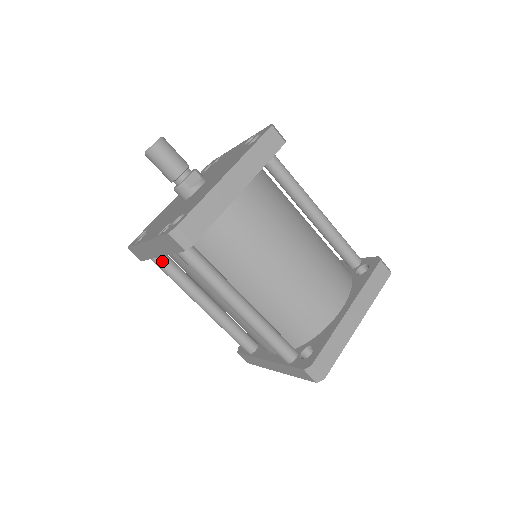
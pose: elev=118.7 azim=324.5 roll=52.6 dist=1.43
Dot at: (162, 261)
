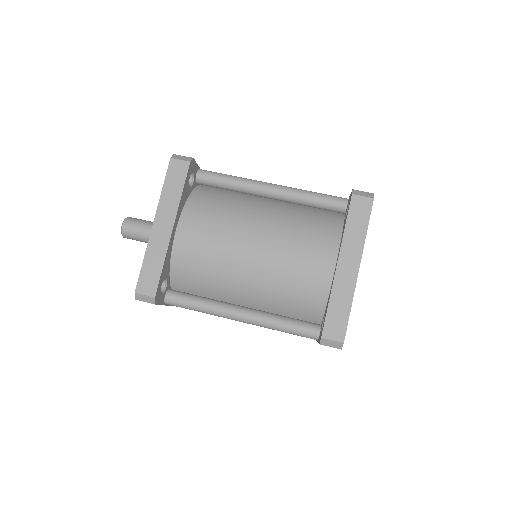
Dot at: occluded
